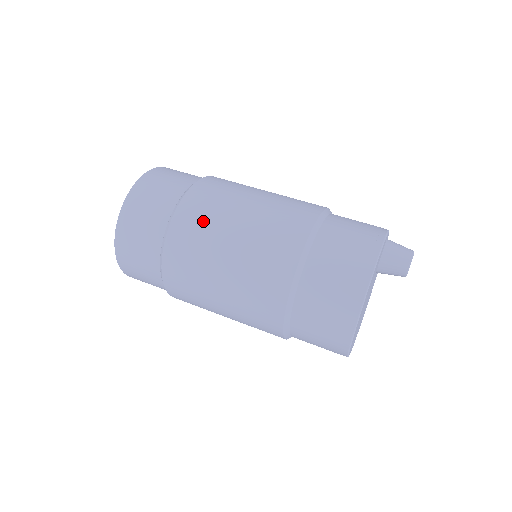
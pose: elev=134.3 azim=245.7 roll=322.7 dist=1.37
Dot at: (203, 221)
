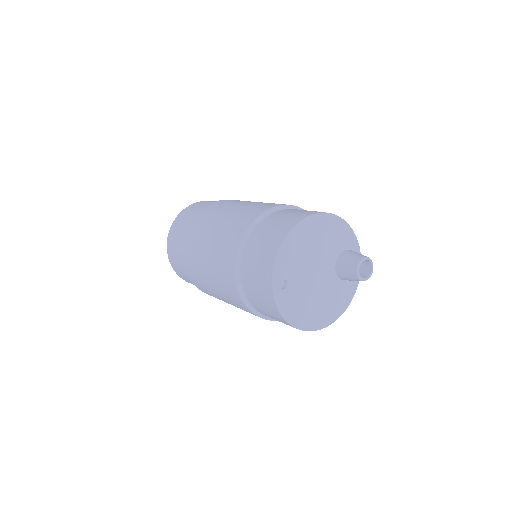
Dot at: occluded
